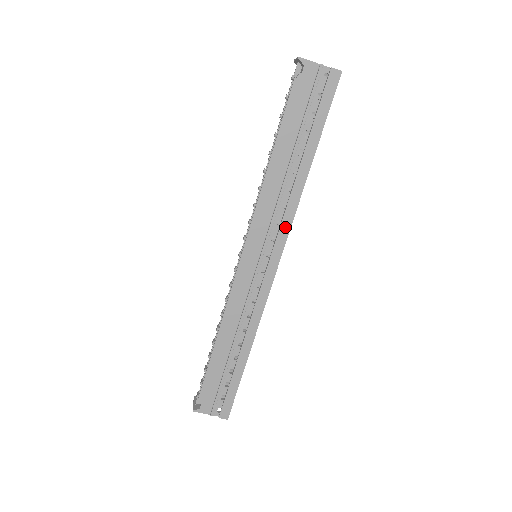
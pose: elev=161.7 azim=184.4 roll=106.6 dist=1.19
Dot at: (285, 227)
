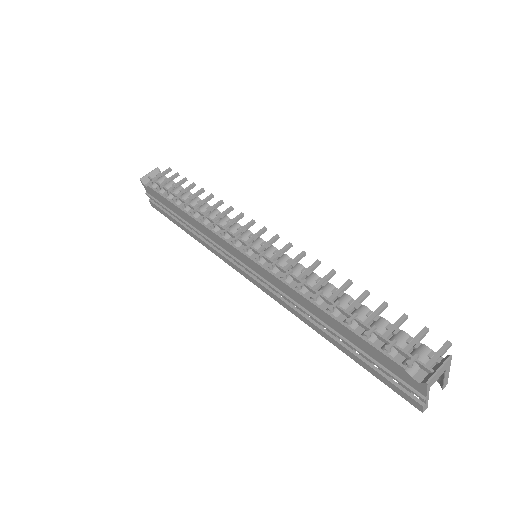
Dot at: (277, 299)
